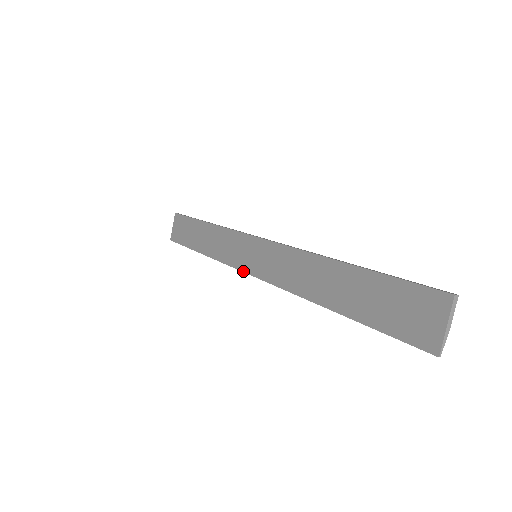
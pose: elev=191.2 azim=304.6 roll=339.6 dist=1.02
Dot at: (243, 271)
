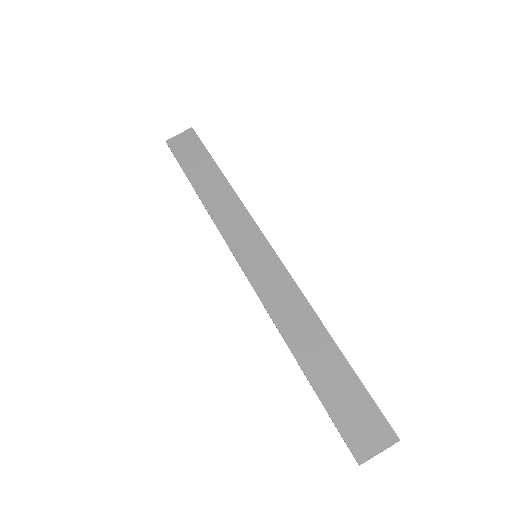
Dot at: (234, 254)
